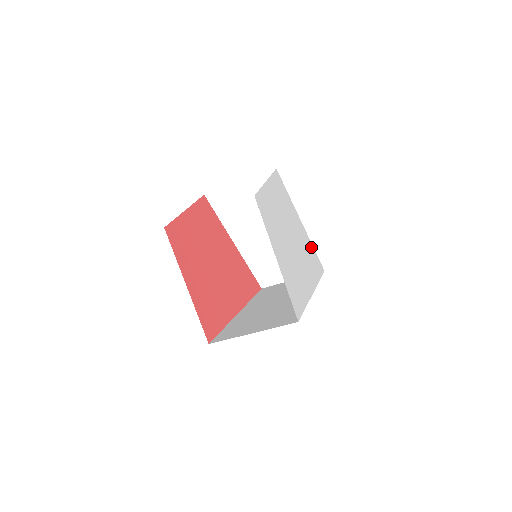
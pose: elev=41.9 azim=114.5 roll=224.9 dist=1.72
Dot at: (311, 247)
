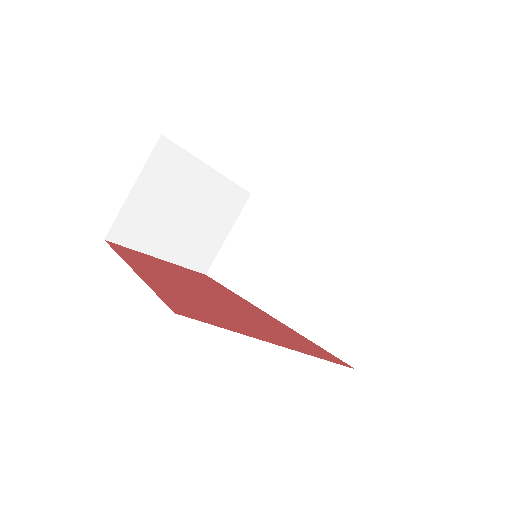
Dot at: occluded
